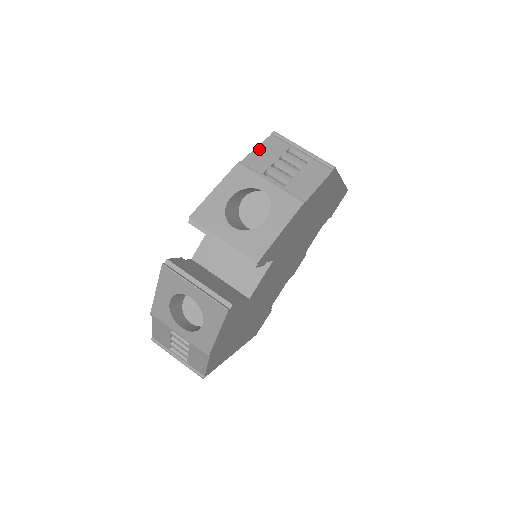
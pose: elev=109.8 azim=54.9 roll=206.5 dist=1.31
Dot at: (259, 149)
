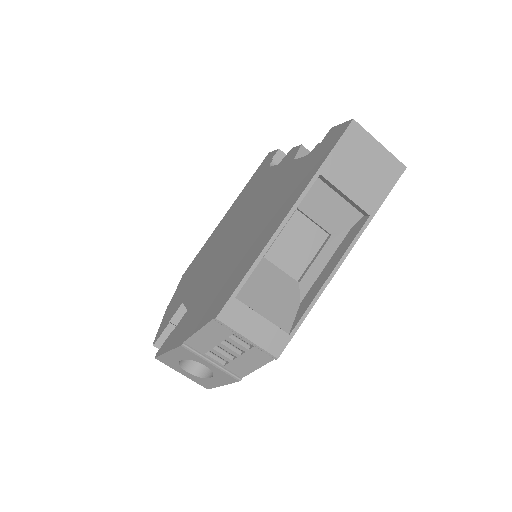
Dot at: (201, 333)
